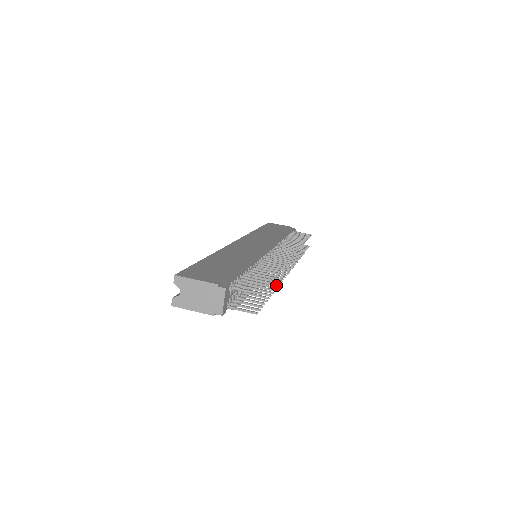
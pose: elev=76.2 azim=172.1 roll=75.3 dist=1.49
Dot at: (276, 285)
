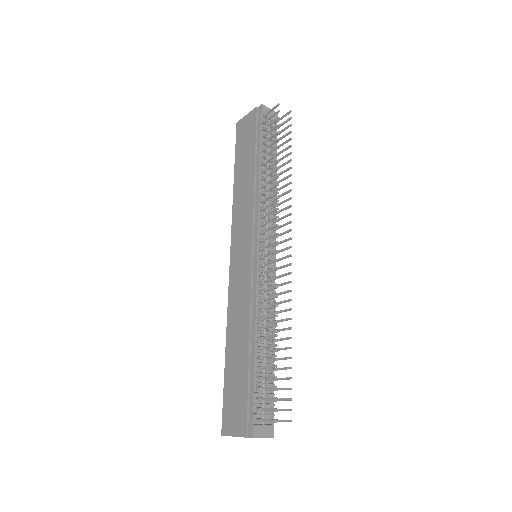
Dot at: occluded
